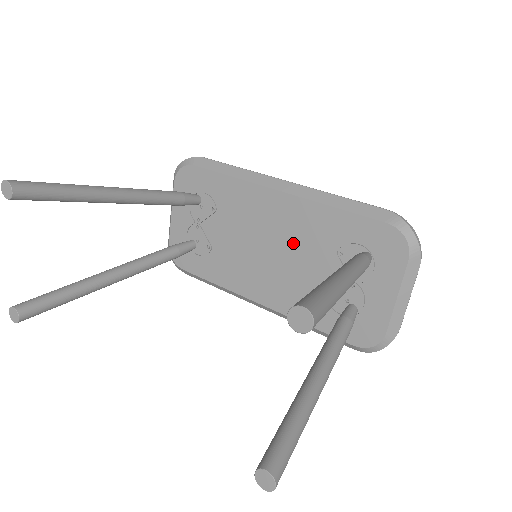
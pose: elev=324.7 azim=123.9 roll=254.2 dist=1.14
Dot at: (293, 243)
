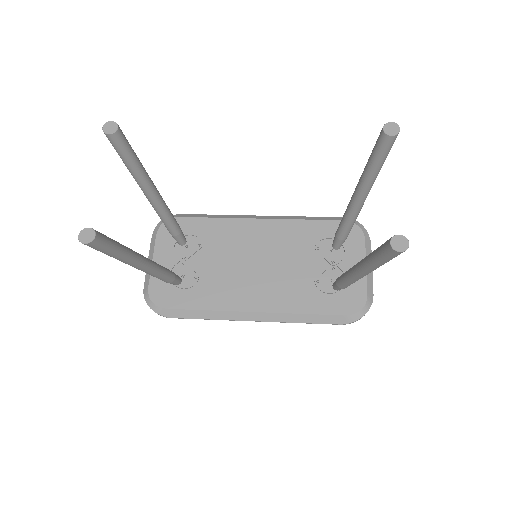
Dot at: (278, 252)
